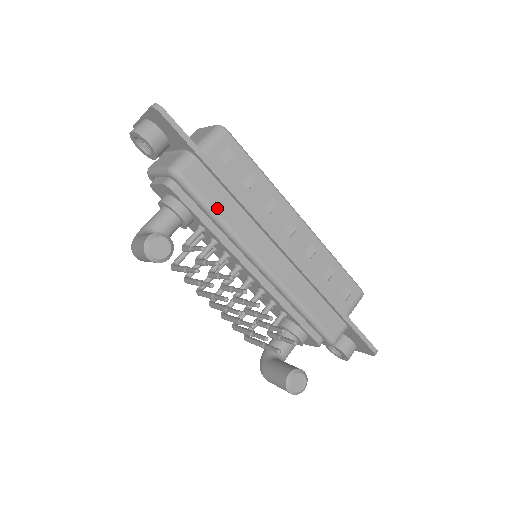
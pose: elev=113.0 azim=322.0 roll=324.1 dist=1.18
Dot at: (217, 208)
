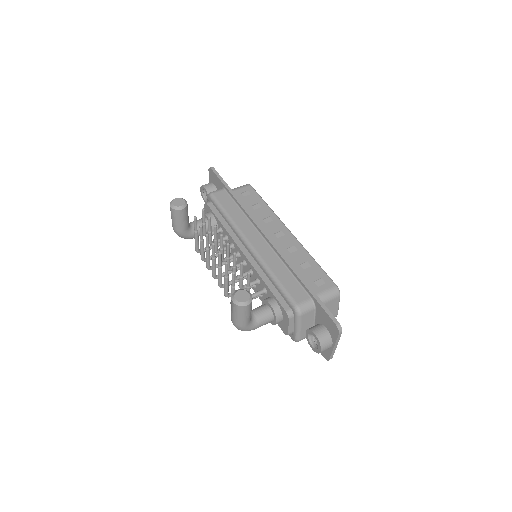
Dot at: (228, 210)
